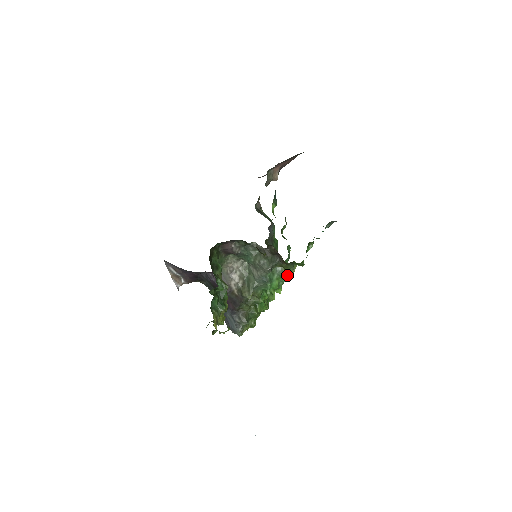
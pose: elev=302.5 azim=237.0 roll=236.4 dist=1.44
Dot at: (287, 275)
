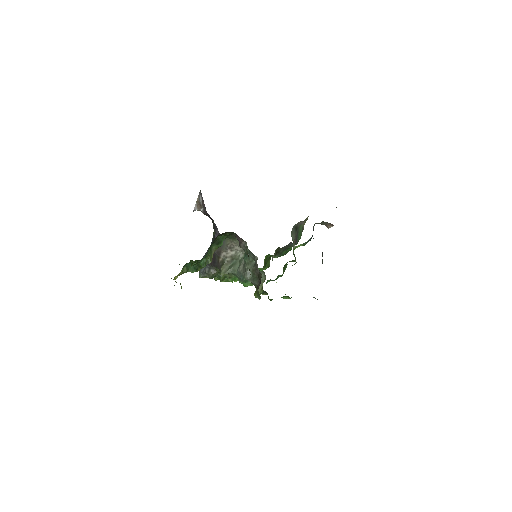
Dot at: occluded
